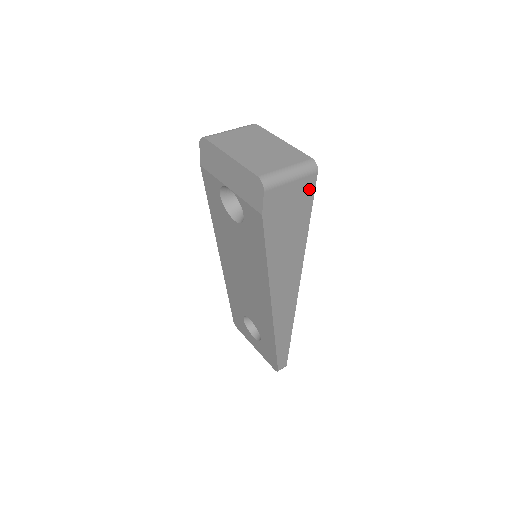
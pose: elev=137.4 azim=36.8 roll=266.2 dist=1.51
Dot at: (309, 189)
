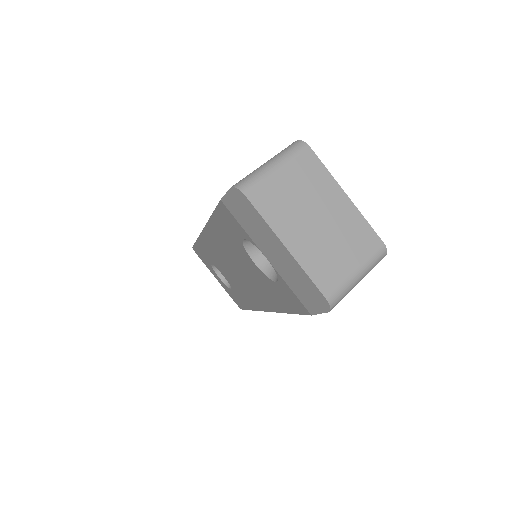
Dot at: occluded
